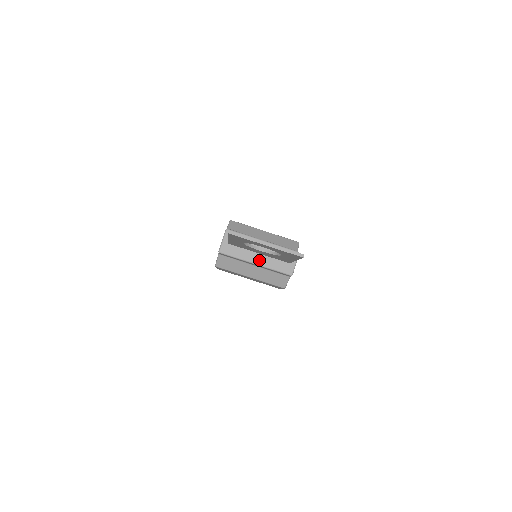
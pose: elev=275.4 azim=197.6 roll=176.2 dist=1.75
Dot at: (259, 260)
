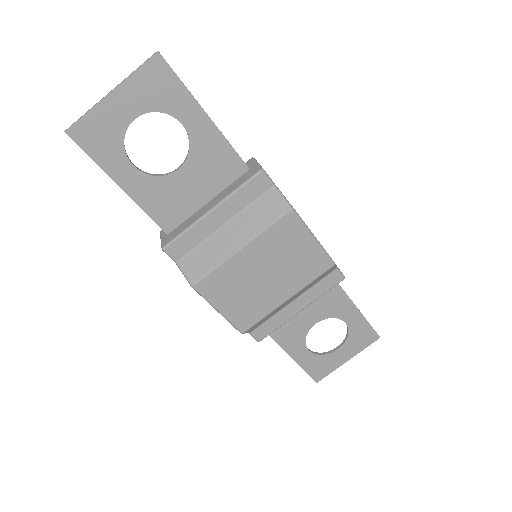
Dot at: (212, 204)
